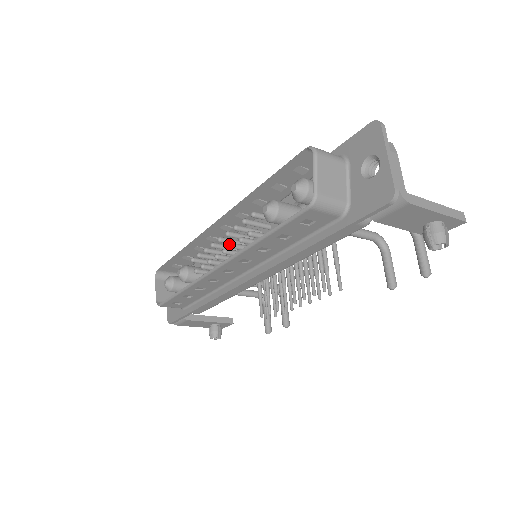
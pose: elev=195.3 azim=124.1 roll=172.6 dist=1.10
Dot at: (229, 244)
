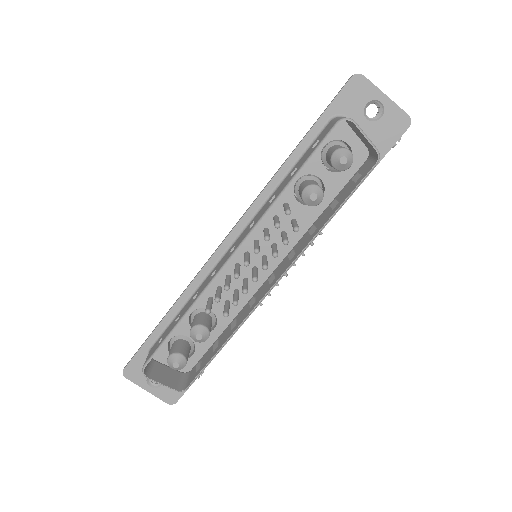
Dot at: occluded
